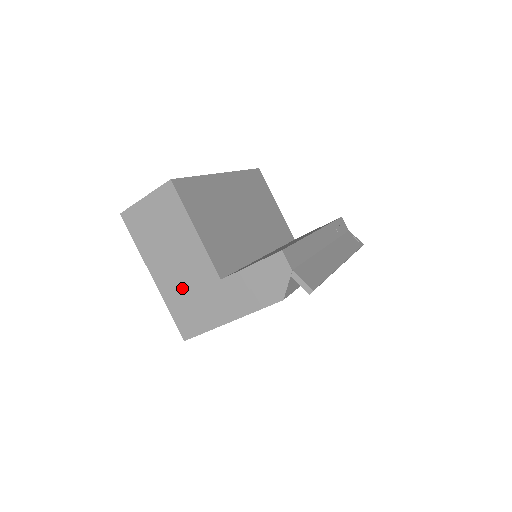
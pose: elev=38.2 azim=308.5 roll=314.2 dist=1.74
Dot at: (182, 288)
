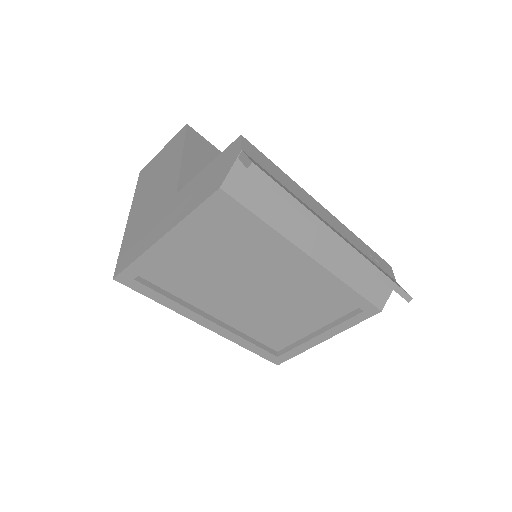
Dot at: (143, 218)
